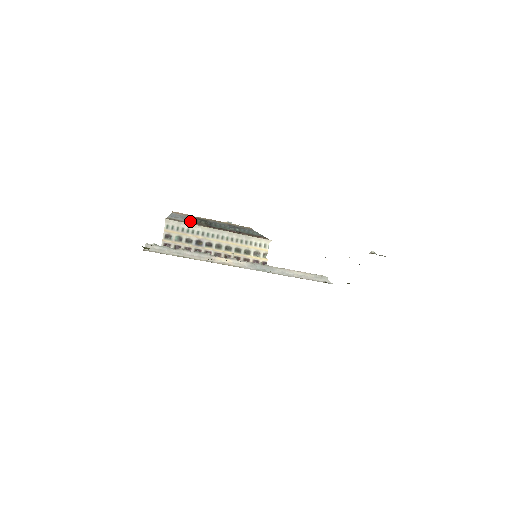
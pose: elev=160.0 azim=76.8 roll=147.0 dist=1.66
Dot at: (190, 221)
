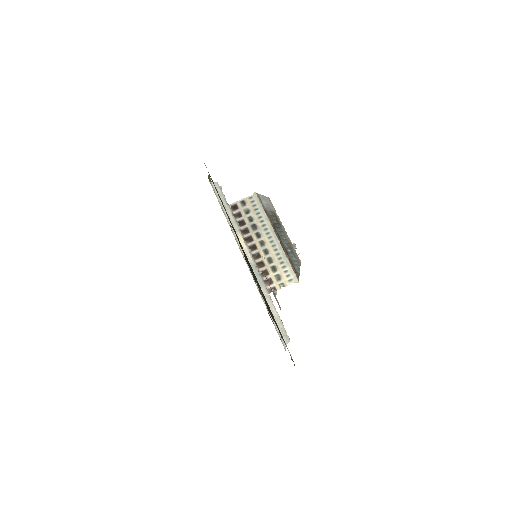
Dot at: (268, 211)
